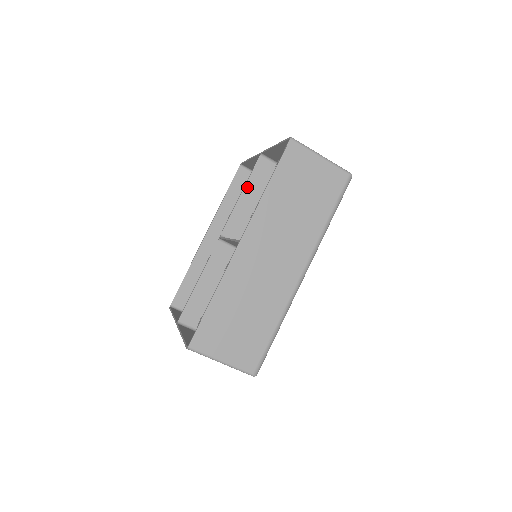
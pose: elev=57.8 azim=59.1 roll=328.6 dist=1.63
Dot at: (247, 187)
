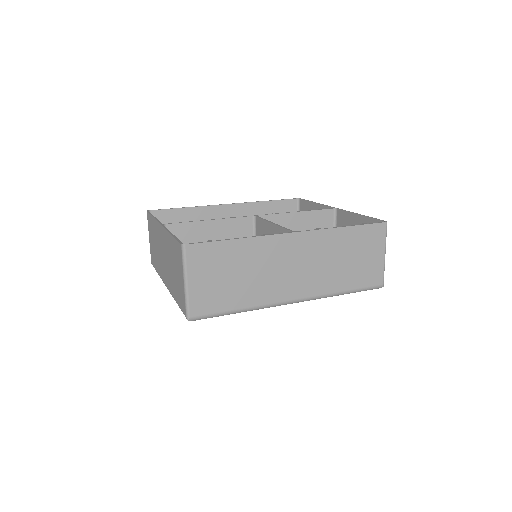
Dot at: (306, 213)
